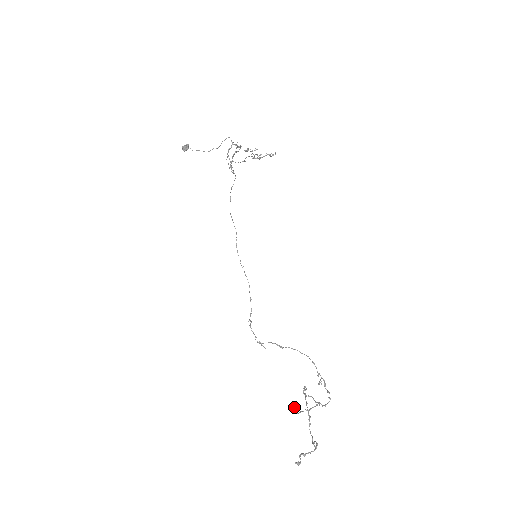
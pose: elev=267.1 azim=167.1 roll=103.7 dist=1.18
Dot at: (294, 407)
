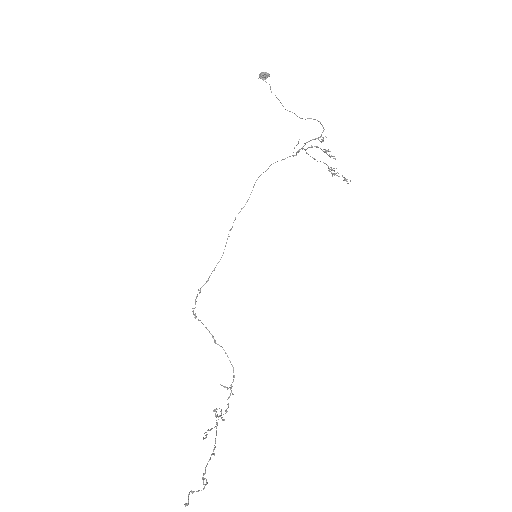
Dot at: (206, 437)
